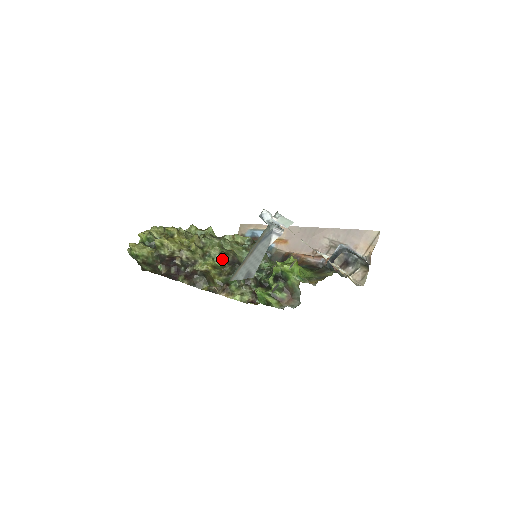
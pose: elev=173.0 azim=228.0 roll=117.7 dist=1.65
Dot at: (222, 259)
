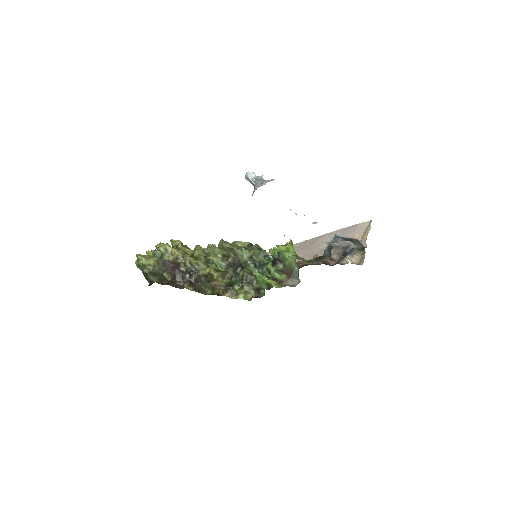
Dot at: (225, 265)
